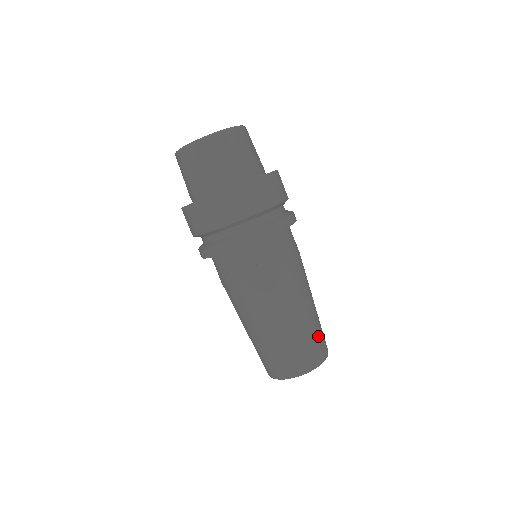
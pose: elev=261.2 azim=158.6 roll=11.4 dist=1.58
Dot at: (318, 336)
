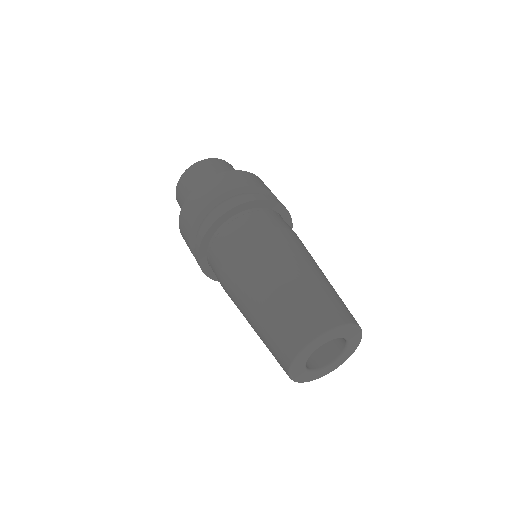
Dot at: (328, 298)
